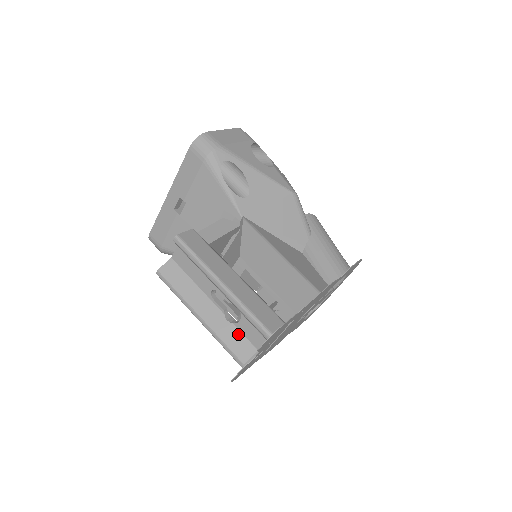
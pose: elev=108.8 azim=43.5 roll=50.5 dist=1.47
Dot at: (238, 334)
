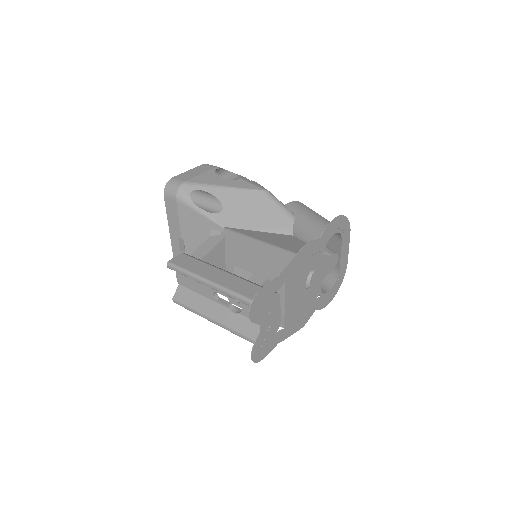
Dot at: (246, 320)
